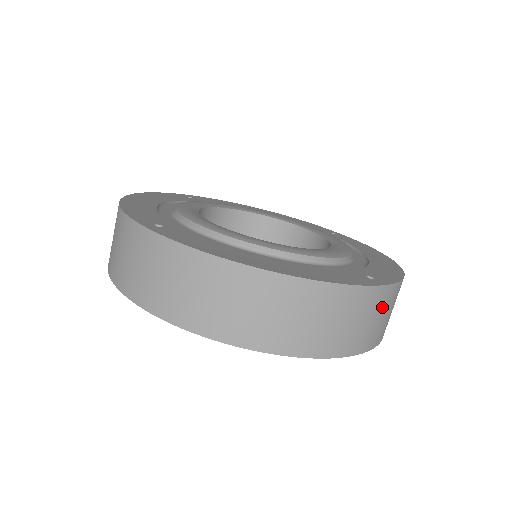
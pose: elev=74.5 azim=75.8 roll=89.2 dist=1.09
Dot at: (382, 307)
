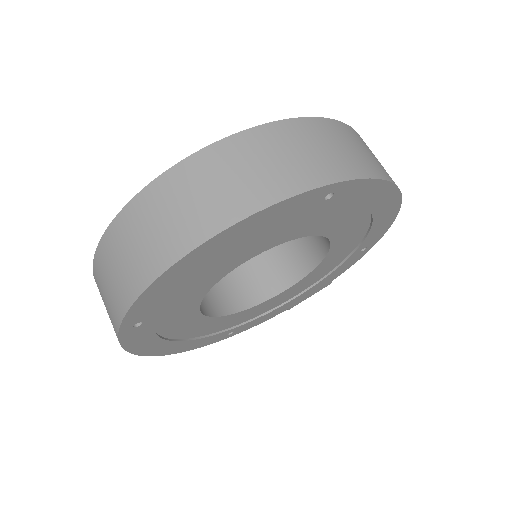
Dot at: (315, 138)
